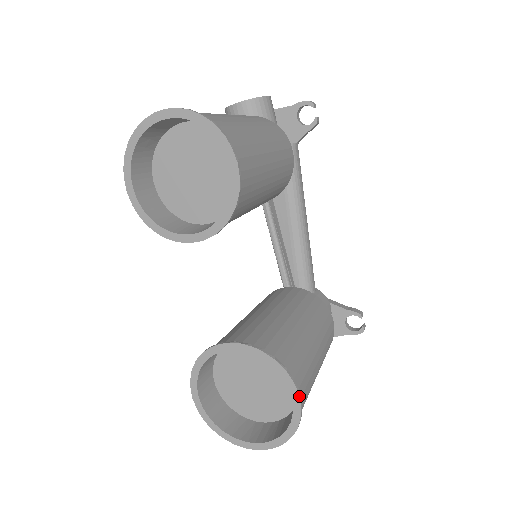
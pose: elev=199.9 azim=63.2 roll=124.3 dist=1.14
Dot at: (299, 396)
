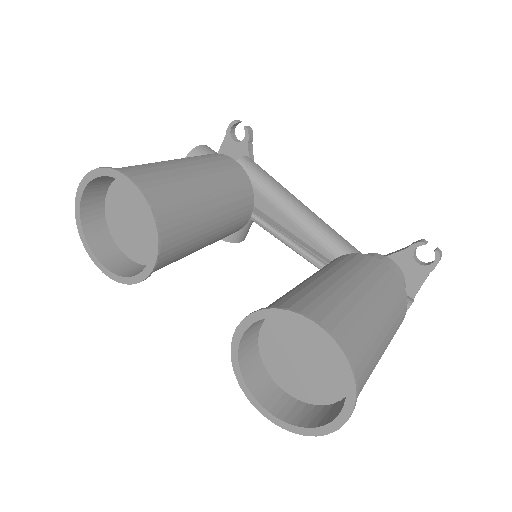
Dot at: (319, 326)
